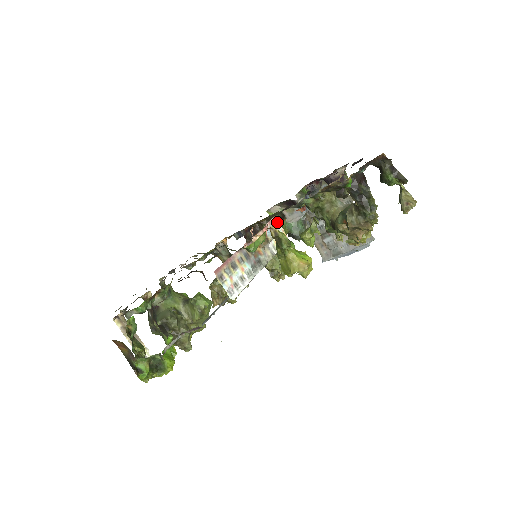
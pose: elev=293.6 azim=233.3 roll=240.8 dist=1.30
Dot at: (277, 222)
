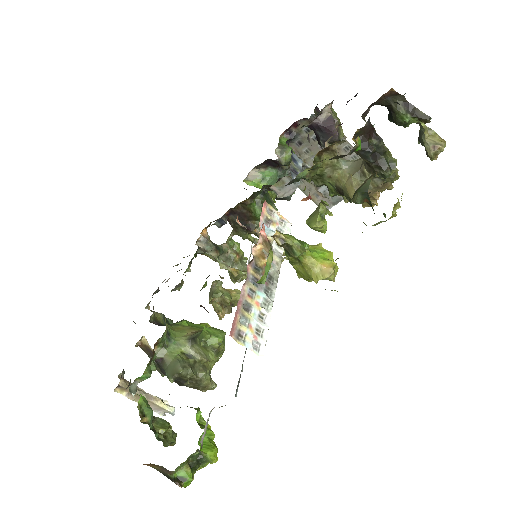
Dot at: (269, 207)
